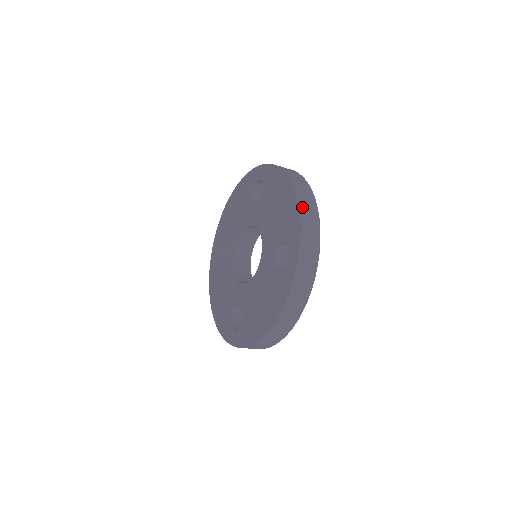
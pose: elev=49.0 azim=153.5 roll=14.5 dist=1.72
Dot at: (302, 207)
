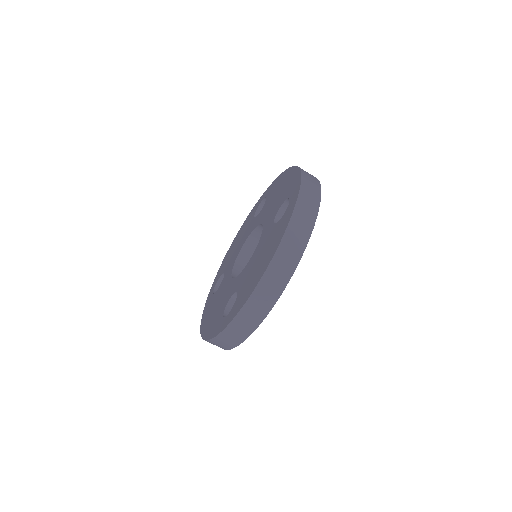
Dot at: (302, 170)
